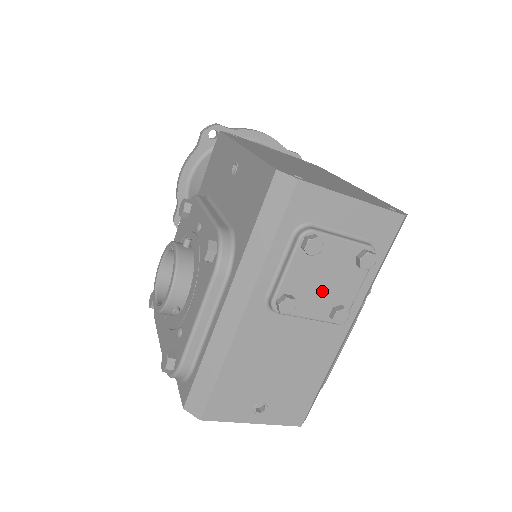
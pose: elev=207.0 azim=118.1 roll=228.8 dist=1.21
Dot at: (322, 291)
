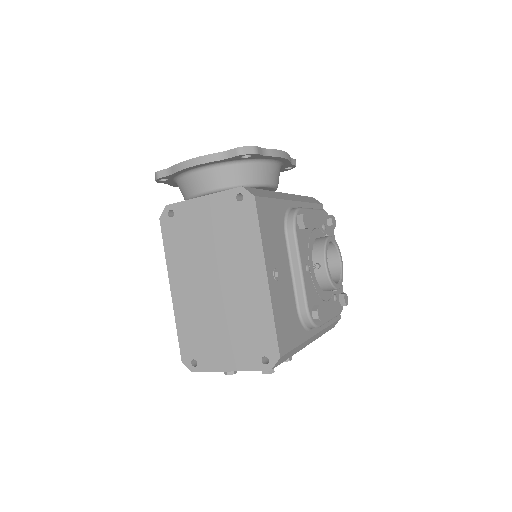
Dot at: occluded
